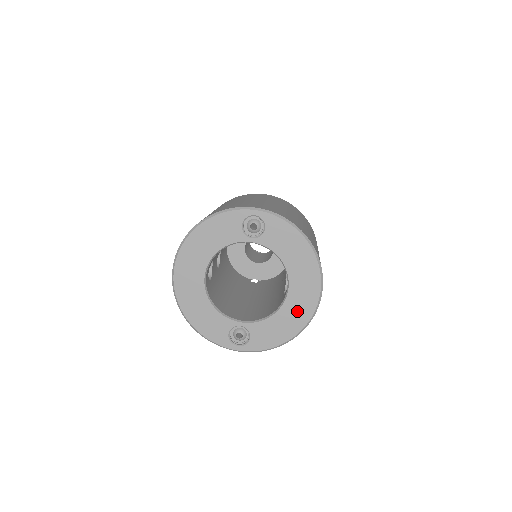
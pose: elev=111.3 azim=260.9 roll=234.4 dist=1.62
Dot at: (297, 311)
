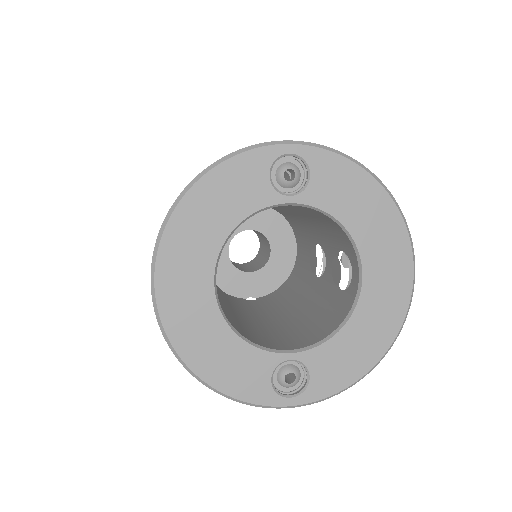
Dot at: (381, 311)
